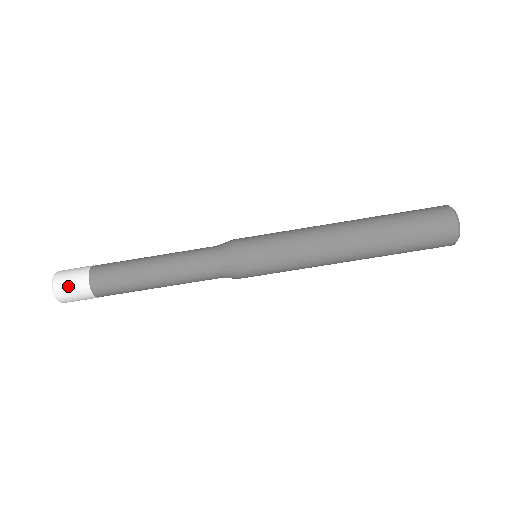
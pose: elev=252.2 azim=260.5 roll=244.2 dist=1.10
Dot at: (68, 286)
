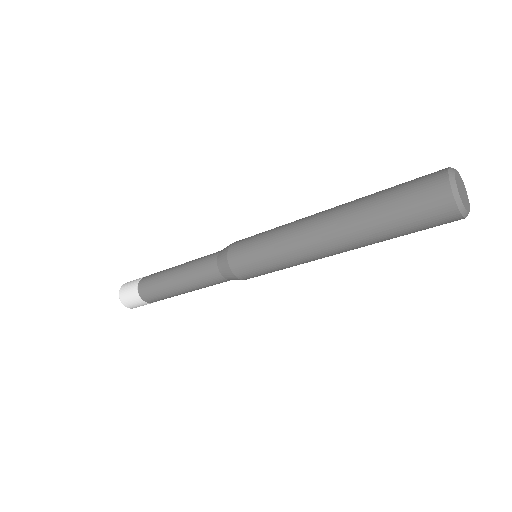
Dot at: (127, 296)
